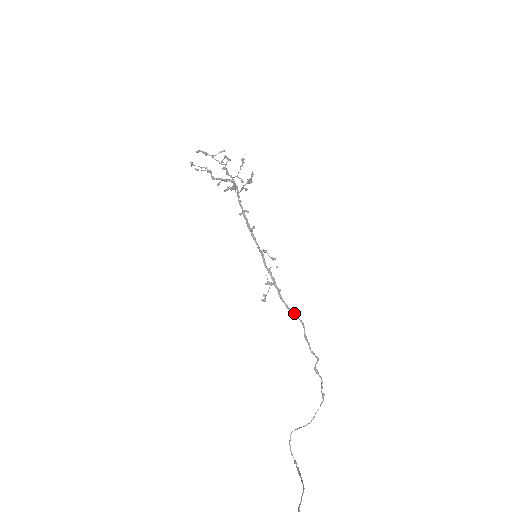
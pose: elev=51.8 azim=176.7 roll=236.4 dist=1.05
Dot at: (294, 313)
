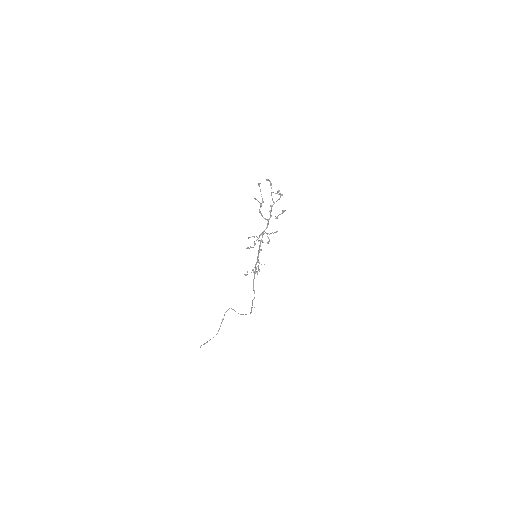
Dot at: (254, 291)
